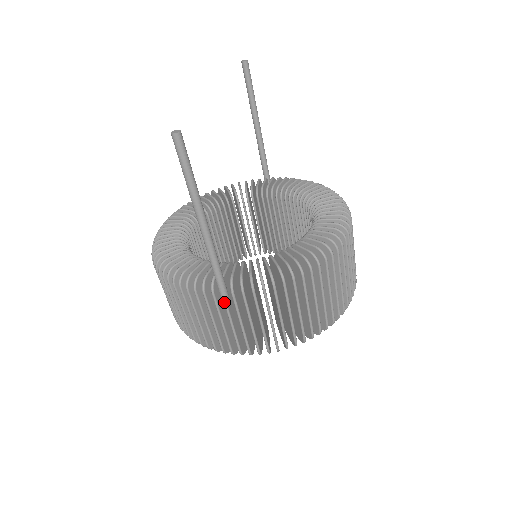
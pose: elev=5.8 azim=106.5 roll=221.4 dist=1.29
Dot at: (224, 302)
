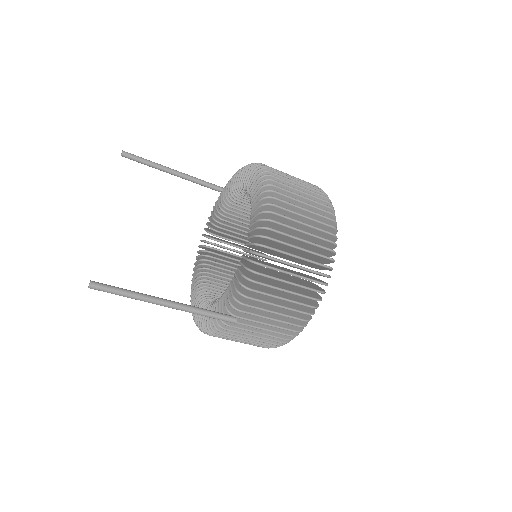
Dot at: occluded
